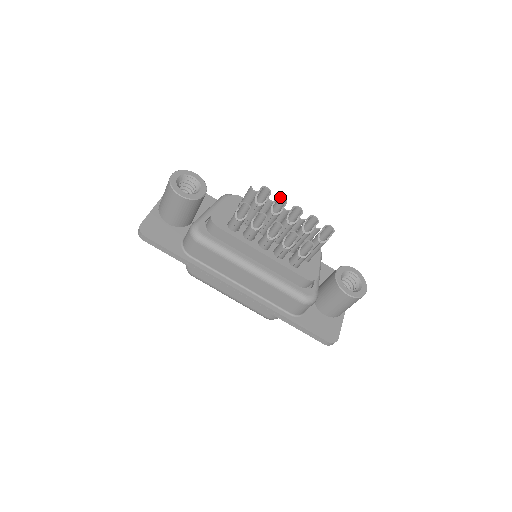
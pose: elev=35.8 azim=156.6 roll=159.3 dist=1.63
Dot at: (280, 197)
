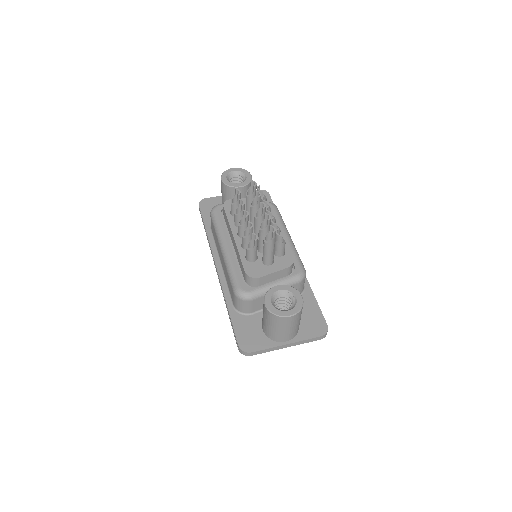
Dot at: (258, 192)
